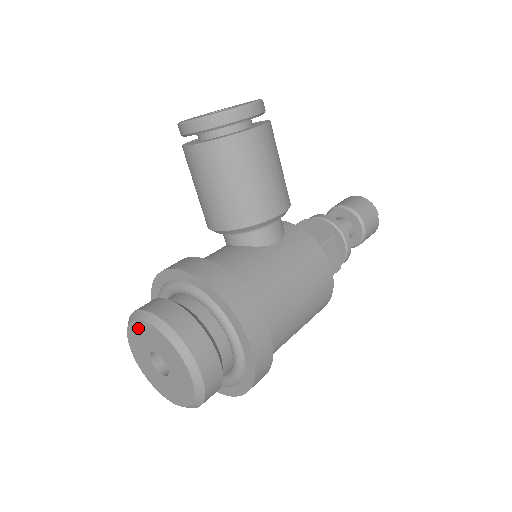
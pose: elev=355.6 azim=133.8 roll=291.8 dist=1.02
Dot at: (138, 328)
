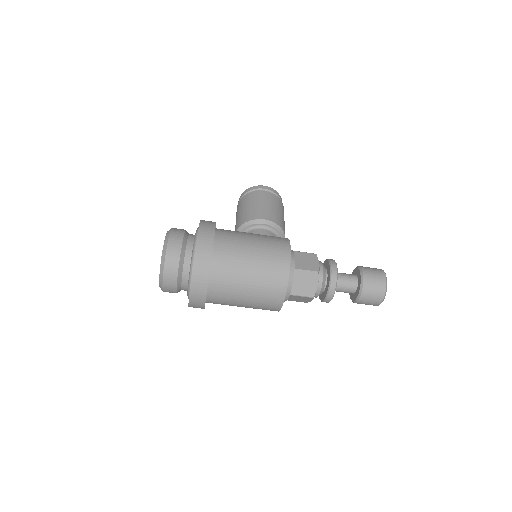
Dot at: occluded
